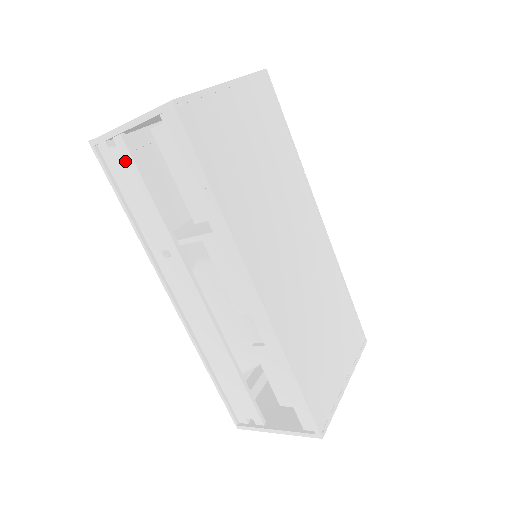
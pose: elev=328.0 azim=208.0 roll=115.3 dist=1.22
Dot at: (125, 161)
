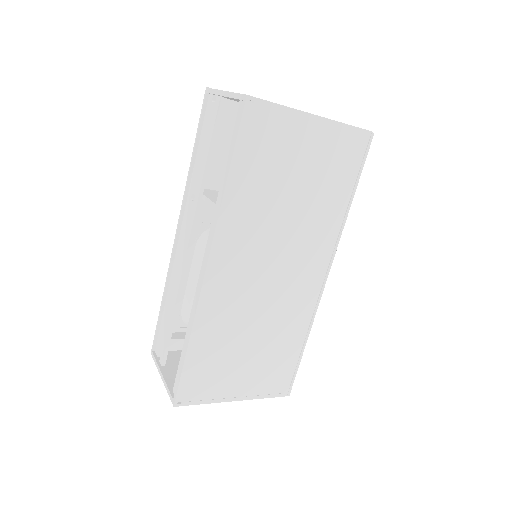
Dot at: (213, 116)
